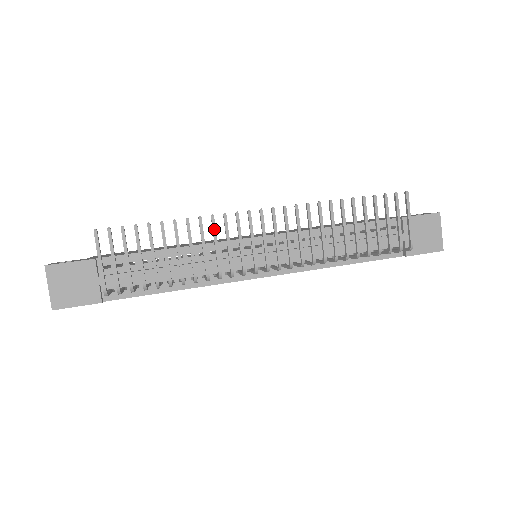
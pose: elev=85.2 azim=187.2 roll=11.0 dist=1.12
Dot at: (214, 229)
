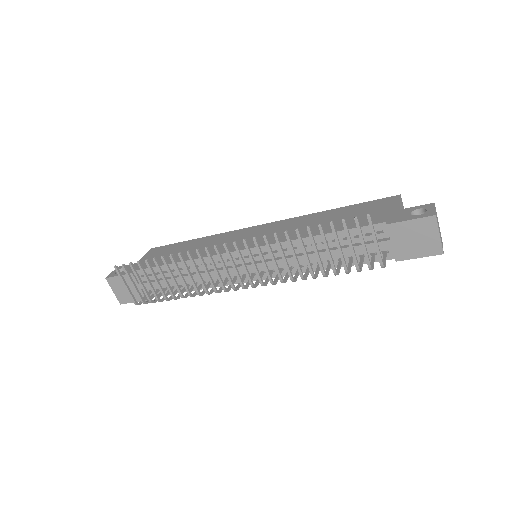
Dot at: (192, 262)
